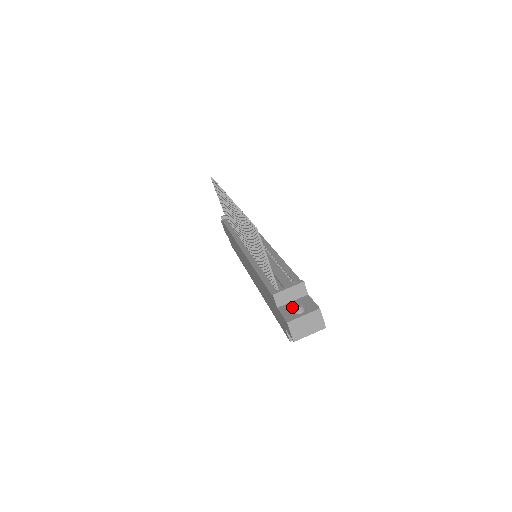
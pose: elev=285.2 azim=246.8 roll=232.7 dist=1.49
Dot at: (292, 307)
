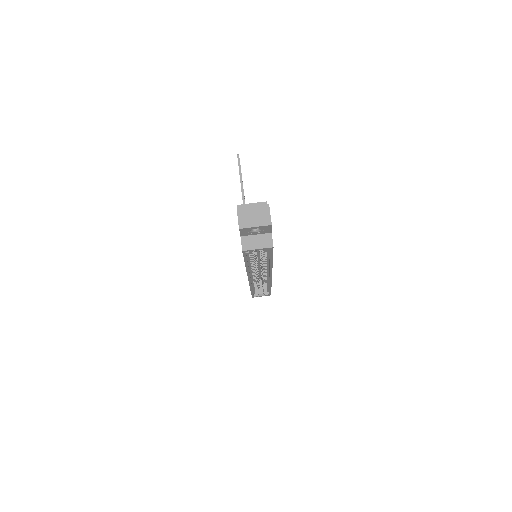
Dot at: occluded
